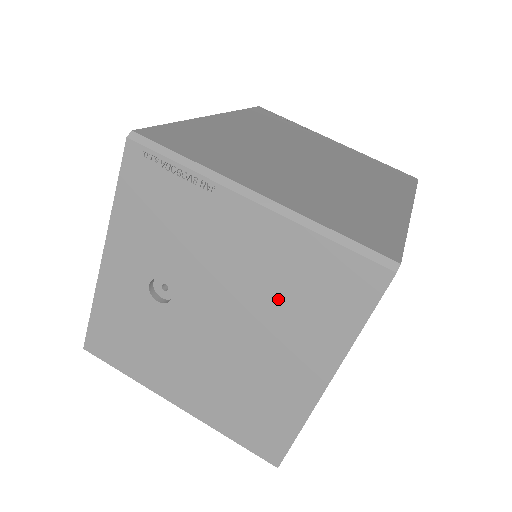
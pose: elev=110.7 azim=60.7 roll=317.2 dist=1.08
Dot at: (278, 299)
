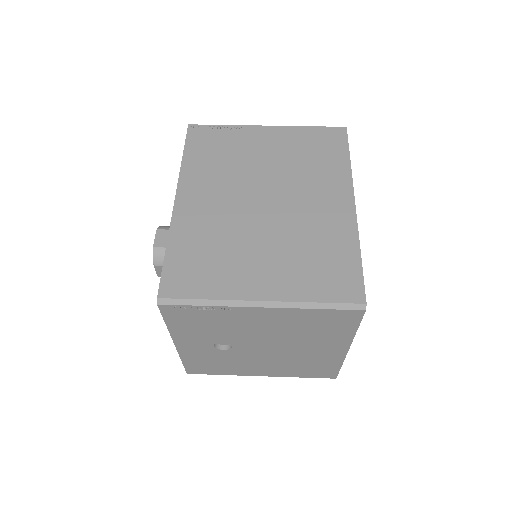
Dot at: (300, 333)
